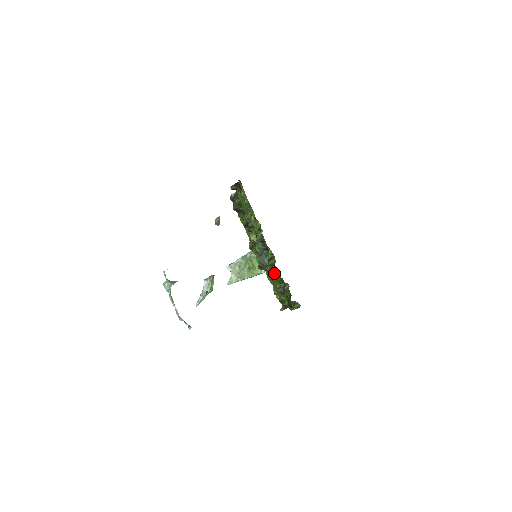
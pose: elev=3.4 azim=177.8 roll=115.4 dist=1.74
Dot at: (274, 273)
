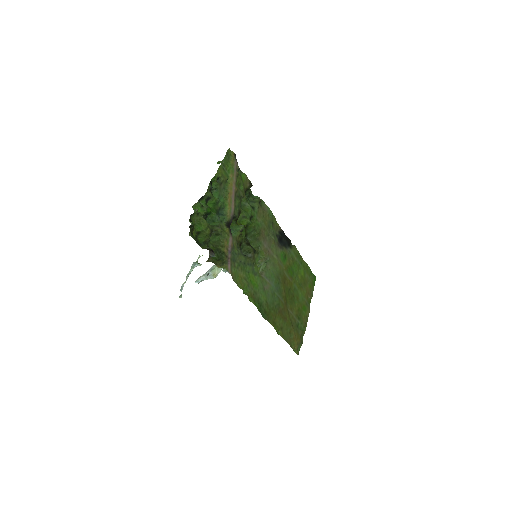
Dot at: (199, 204)
